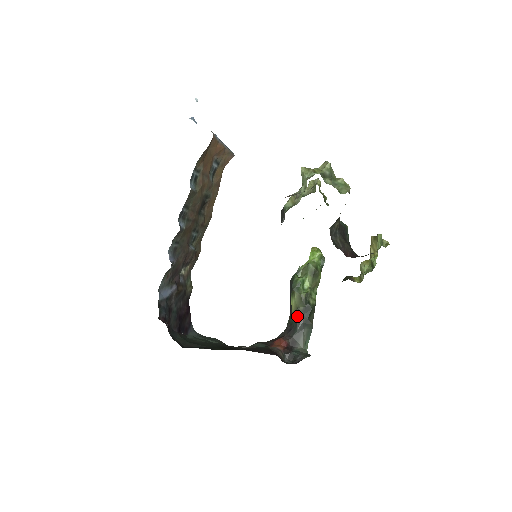
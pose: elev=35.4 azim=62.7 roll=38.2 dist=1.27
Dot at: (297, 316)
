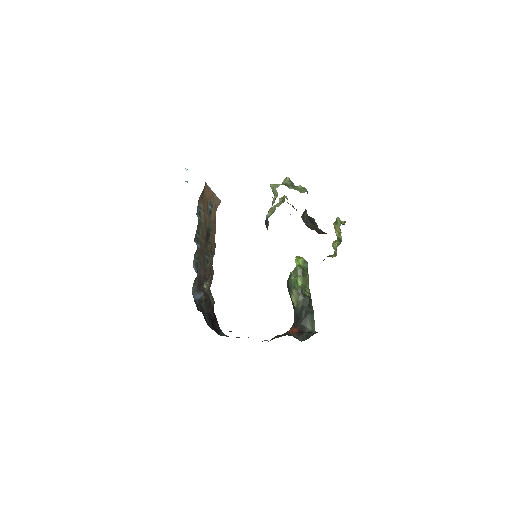
Dot at: (300, 307)
